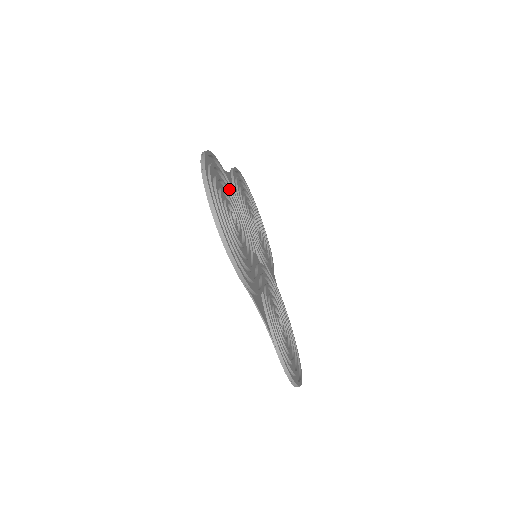
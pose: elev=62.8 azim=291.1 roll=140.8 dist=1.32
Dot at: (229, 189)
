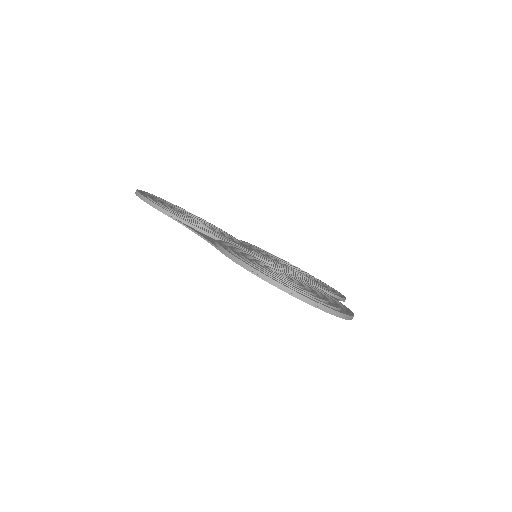
Dot at: occluded
